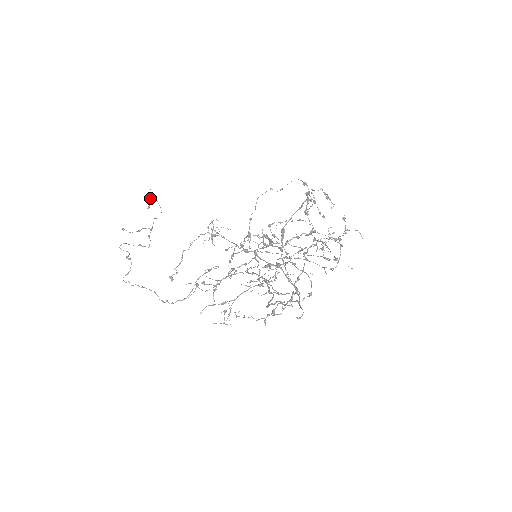
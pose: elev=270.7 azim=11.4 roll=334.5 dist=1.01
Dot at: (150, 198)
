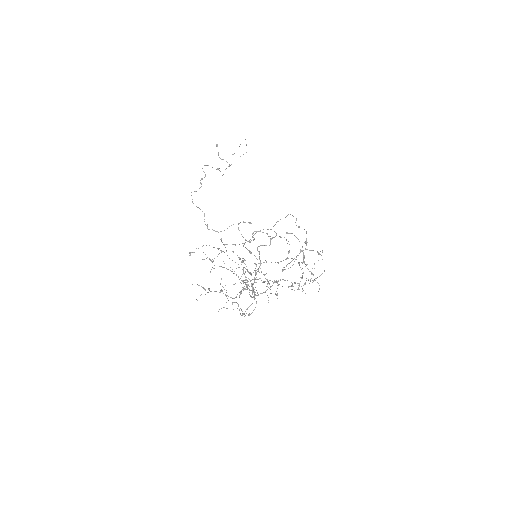
Dot at: occluded
